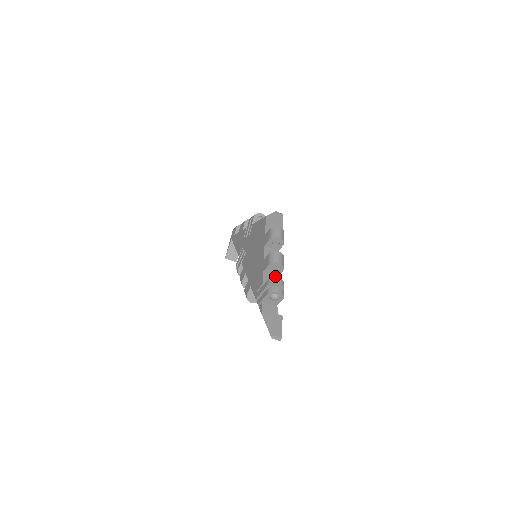
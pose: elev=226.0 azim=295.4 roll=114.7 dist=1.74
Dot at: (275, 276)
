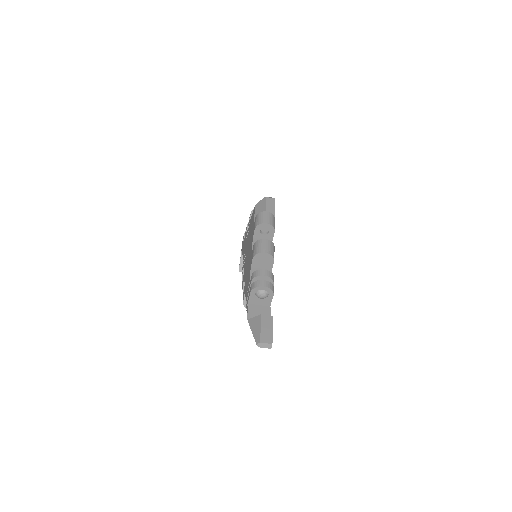
Dot at: occluded
